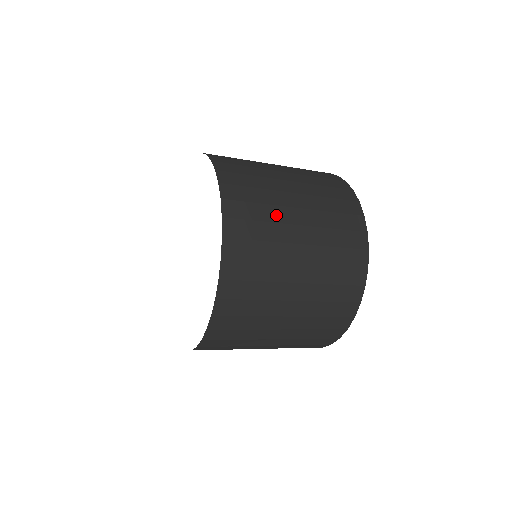
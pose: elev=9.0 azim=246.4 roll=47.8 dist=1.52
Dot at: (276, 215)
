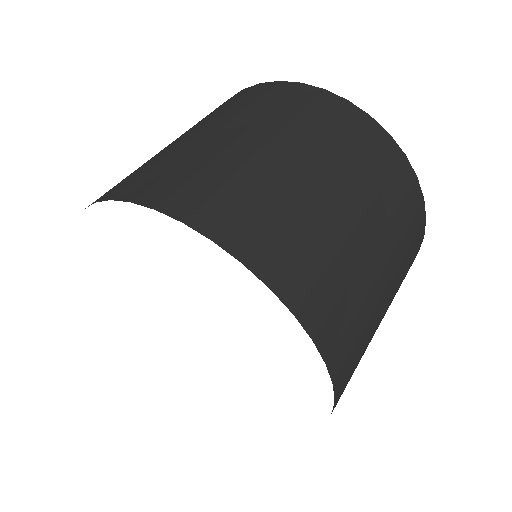
Dot at: (284, 192)
